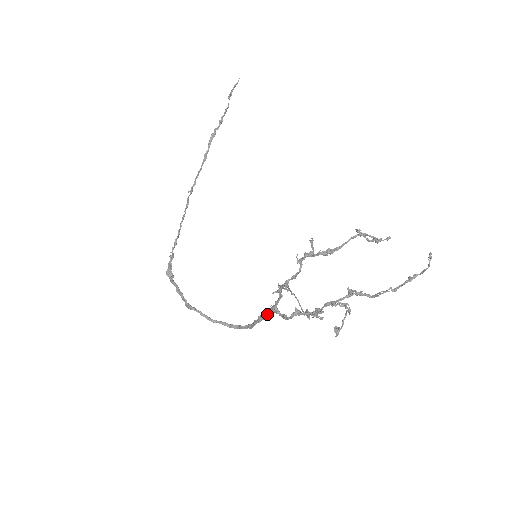
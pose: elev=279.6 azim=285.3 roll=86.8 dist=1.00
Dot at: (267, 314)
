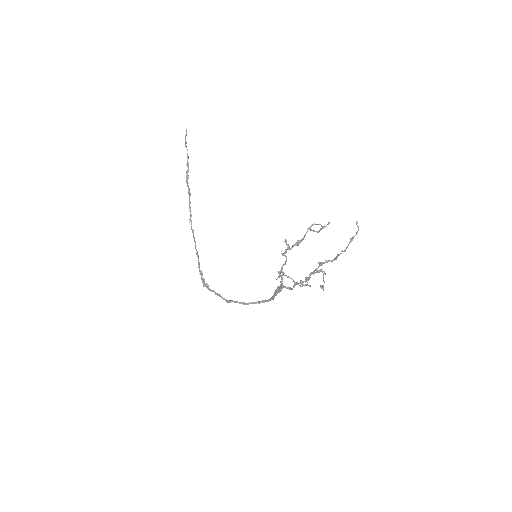
Dot at: (279, 290)
